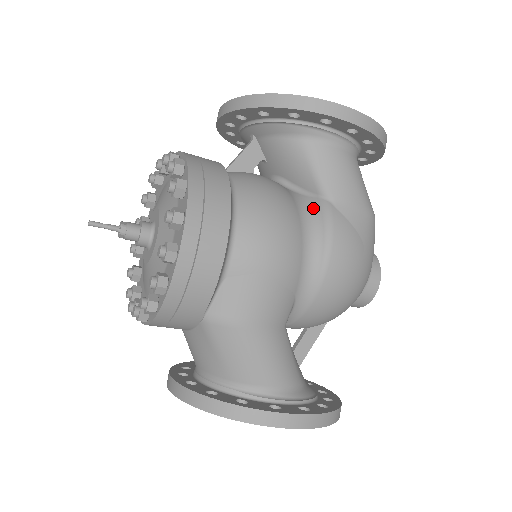
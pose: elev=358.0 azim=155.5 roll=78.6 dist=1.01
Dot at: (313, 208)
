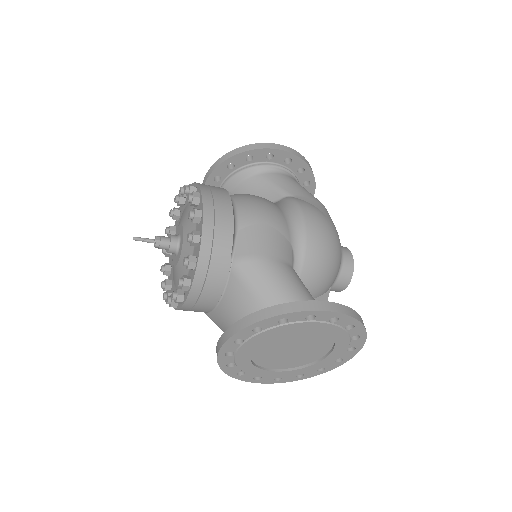
Dot at: (282, 202)
